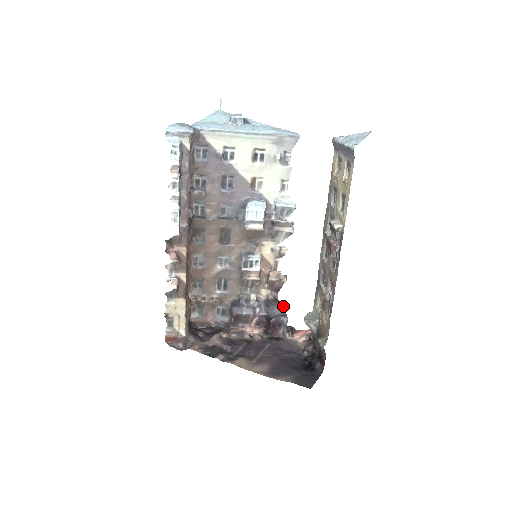
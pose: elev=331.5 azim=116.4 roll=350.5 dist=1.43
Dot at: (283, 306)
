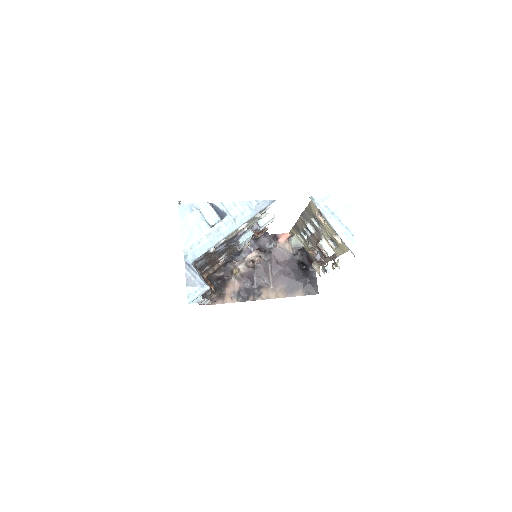
Dot at: (266, 233)
